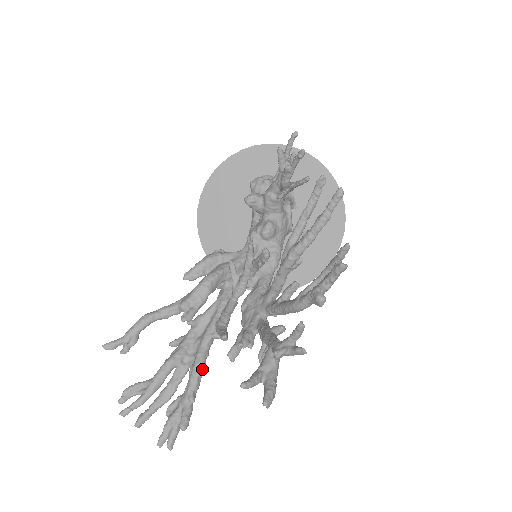
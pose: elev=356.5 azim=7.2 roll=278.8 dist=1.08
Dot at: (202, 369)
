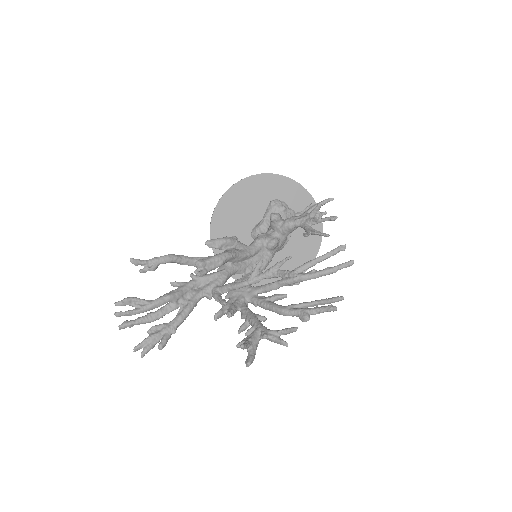
Dot at: occluded
